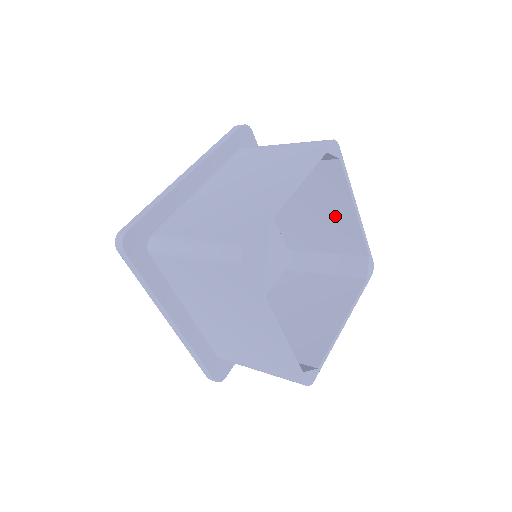
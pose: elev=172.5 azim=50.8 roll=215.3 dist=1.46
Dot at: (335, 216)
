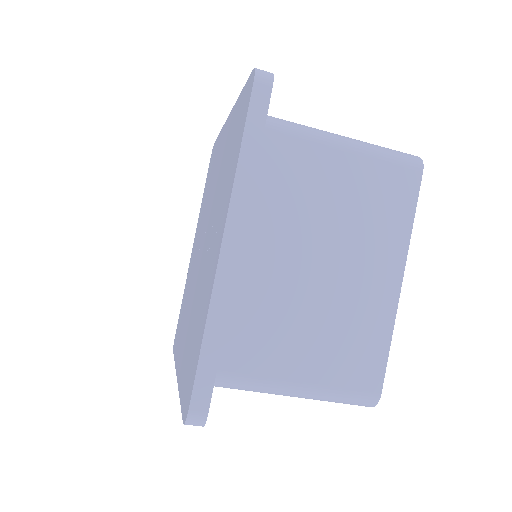
Dot at: occluded
